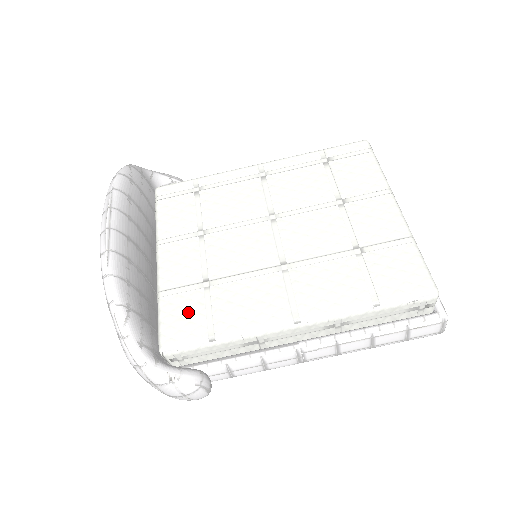
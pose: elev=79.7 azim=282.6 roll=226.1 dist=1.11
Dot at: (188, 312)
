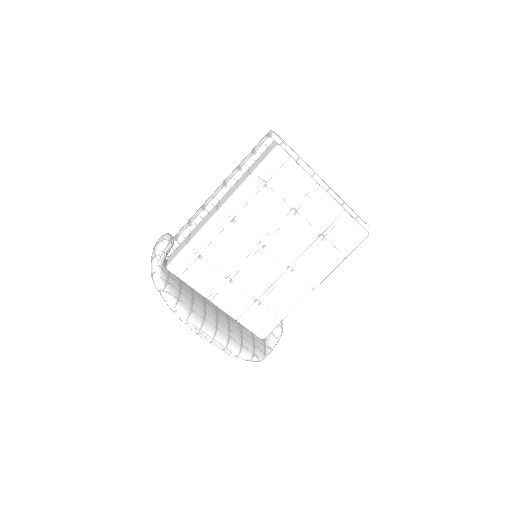
Dot at: (261, 319)
